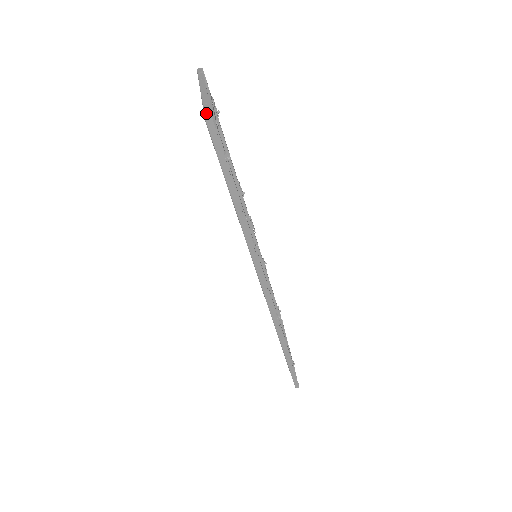
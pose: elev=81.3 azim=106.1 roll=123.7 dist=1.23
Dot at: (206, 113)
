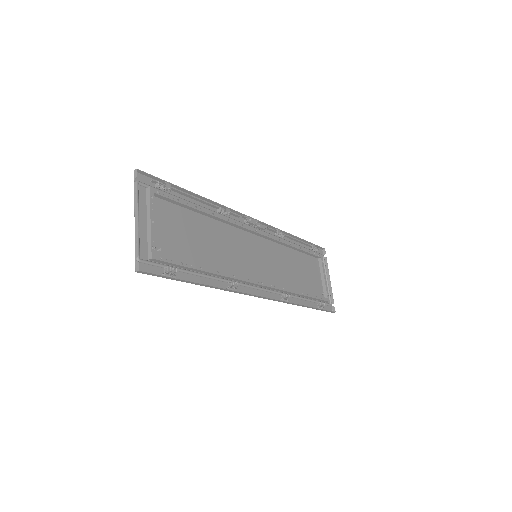
Dot at: (136, 262)
